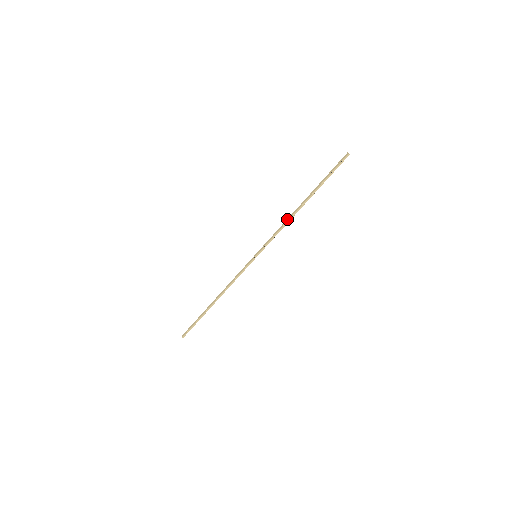
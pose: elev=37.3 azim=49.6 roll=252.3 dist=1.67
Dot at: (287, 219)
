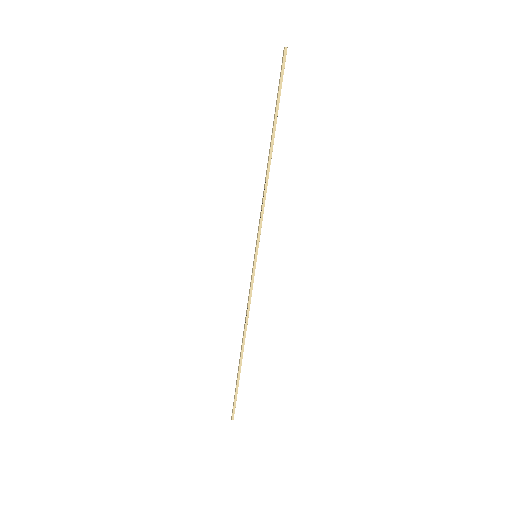
Dot at: occluded
